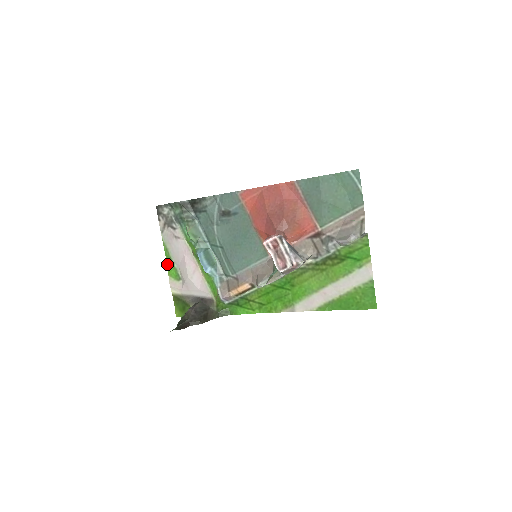
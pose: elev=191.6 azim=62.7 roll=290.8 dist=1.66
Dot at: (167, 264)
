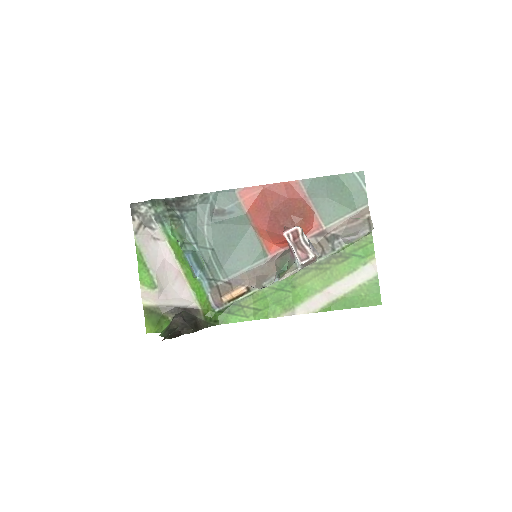
Dot at: (139, 270)
